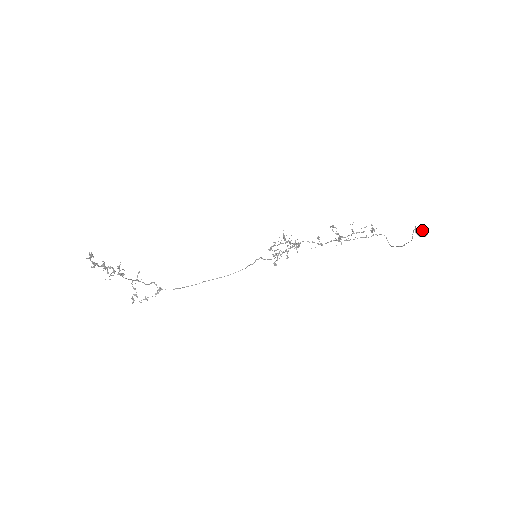
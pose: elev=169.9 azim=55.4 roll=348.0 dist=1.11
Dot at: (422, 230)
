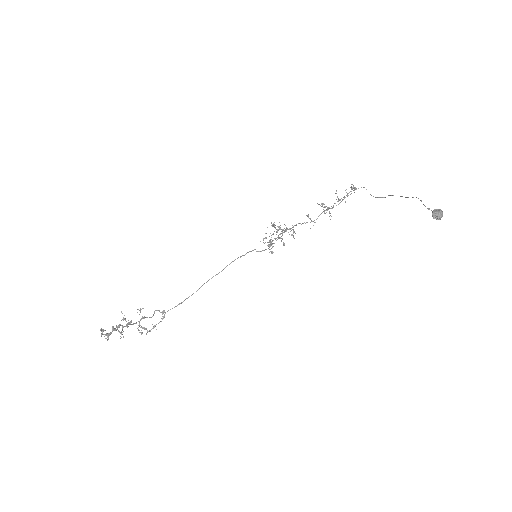
Dot at: (439, 214)
